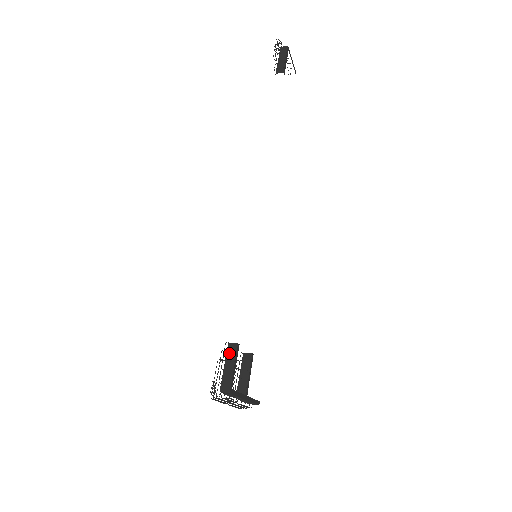
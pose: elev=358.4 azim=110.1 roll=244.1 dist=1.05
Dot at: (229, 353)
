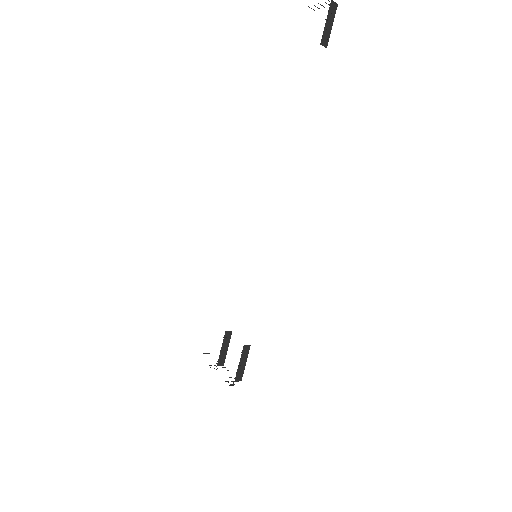
Dot at: (244, 353)
